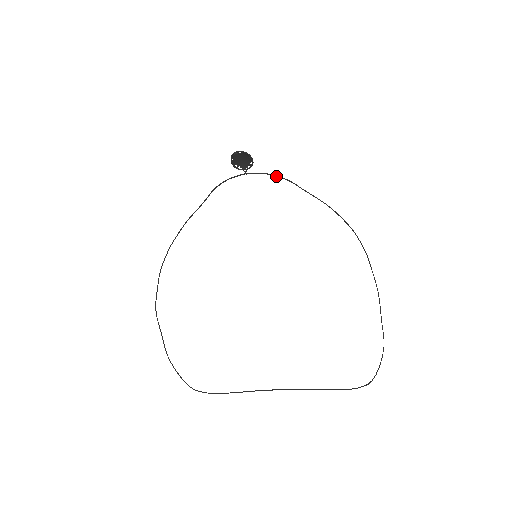
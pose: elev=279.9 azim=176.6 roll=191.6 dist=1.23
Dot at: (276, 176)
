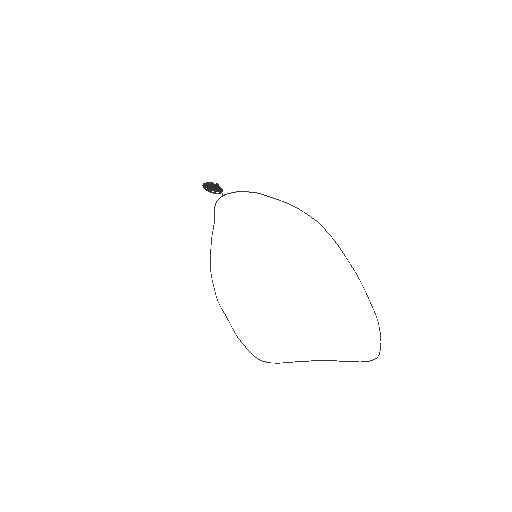
Dot at: occluded
